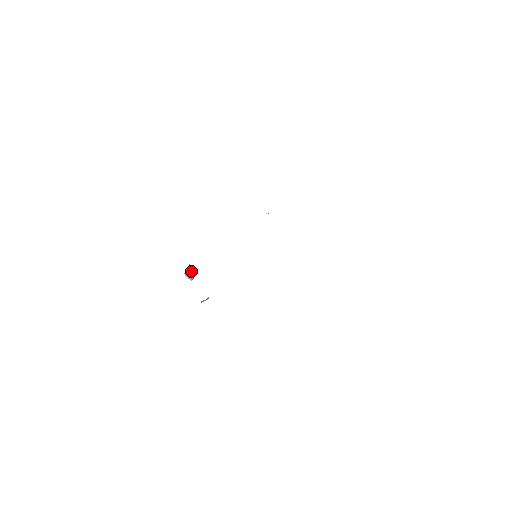
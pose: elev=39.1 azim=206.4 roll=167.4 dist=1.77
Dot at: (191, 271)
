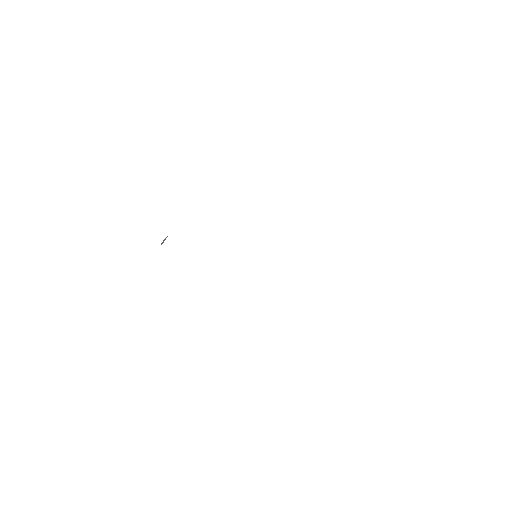
Dot at: occluded
